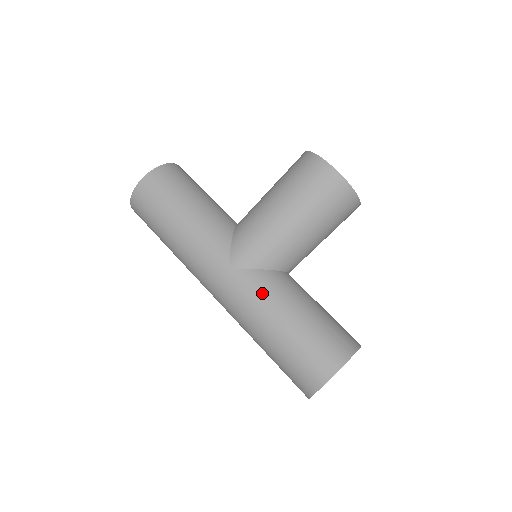
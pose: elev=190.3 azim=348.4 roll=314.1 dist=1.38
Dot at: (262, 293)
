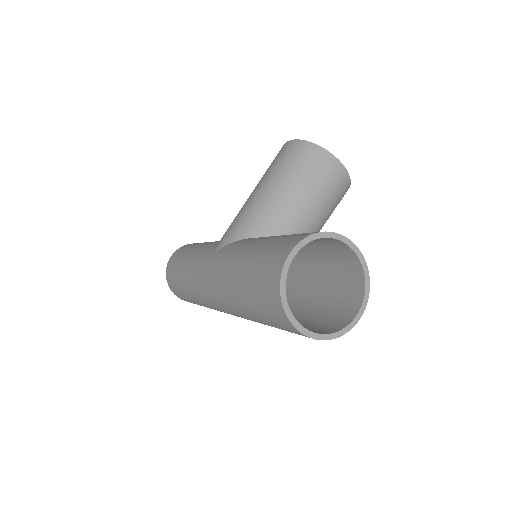
Dot at: (233, 249)
